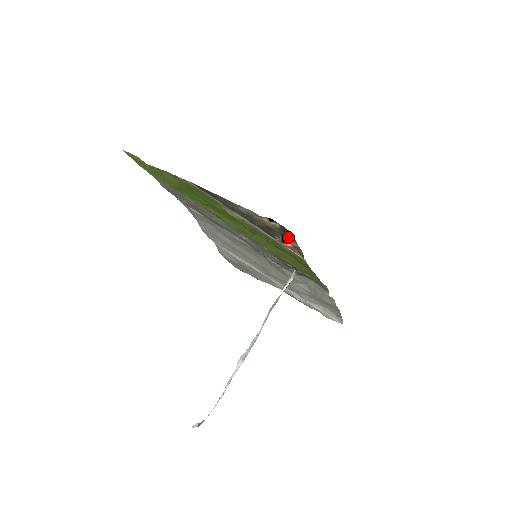
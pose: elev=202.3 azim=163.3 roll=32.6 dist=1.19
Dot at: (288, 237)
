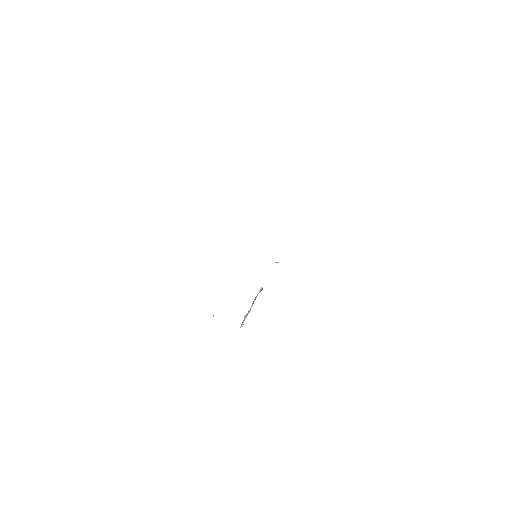
Dot at: occluded
